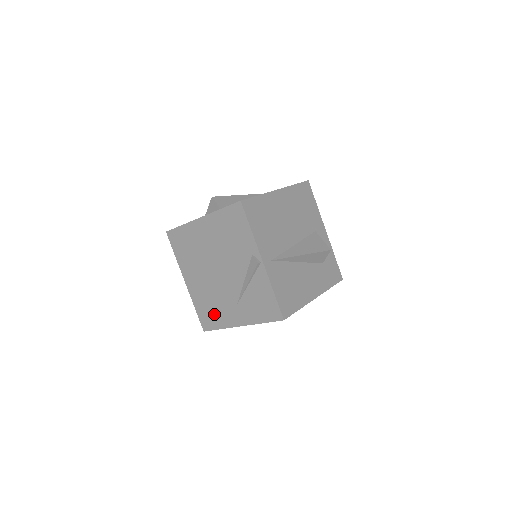
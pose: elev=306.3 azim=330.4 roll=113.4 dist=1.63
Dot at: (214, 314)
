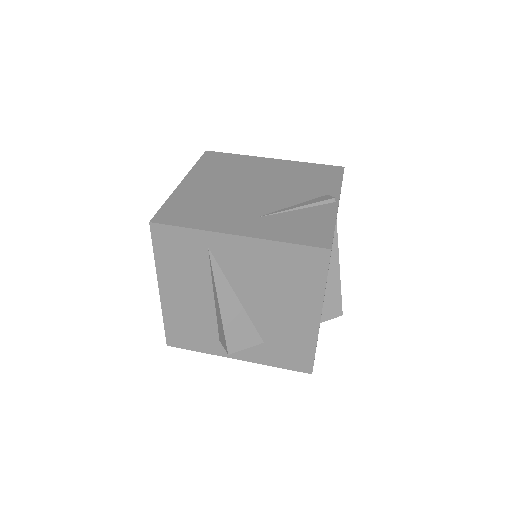
Dot at: (198, 214)
